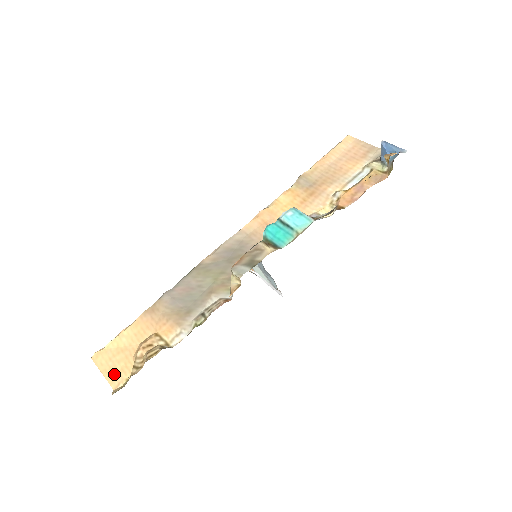
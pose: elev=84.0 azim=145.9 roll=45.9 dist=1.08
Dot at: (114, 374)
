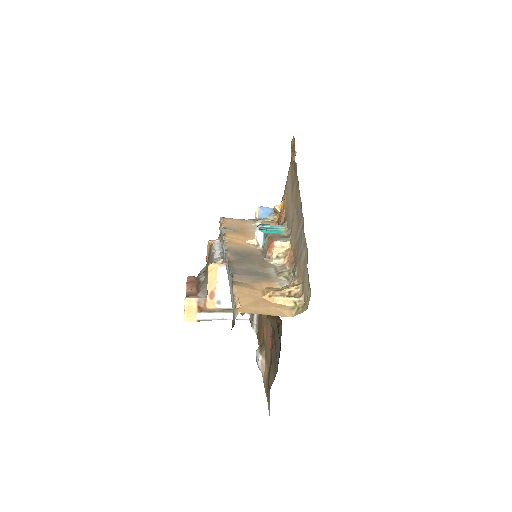
Dot at: (276, 312)
